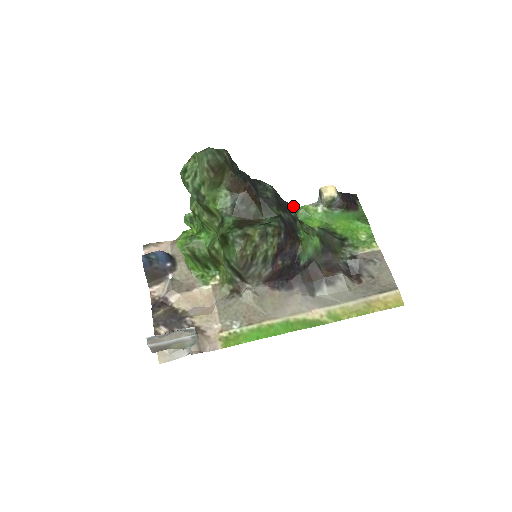
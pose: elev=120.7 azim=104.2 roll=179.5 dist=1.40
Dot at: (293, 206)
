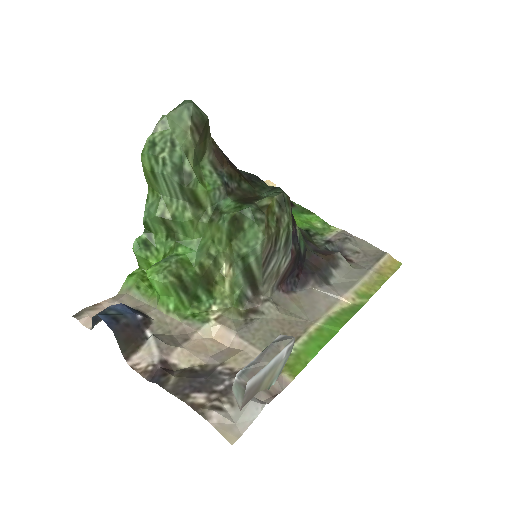
Dot at: occluded
